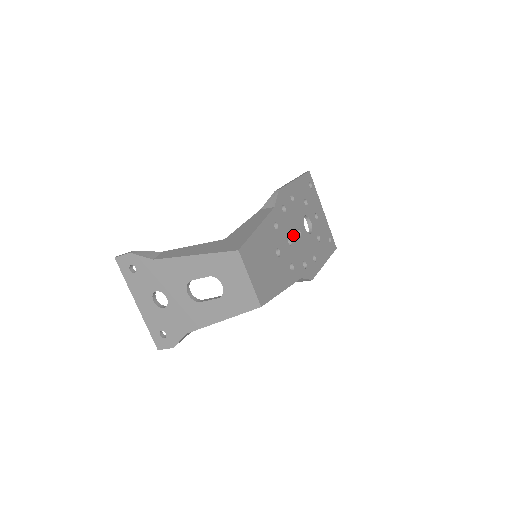
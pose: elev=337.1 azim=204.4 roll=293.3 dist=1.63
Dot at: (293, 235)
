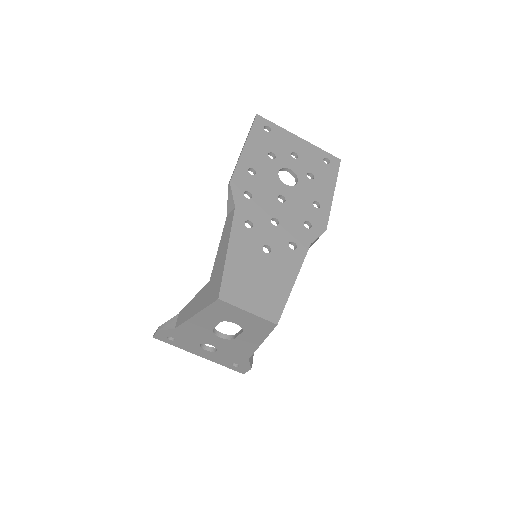
Dot at: (275, 210)
